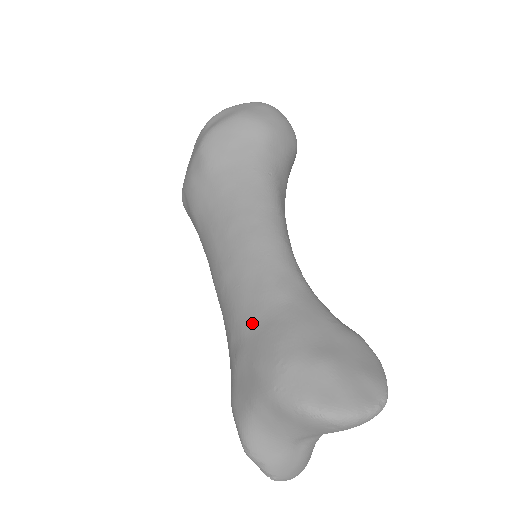
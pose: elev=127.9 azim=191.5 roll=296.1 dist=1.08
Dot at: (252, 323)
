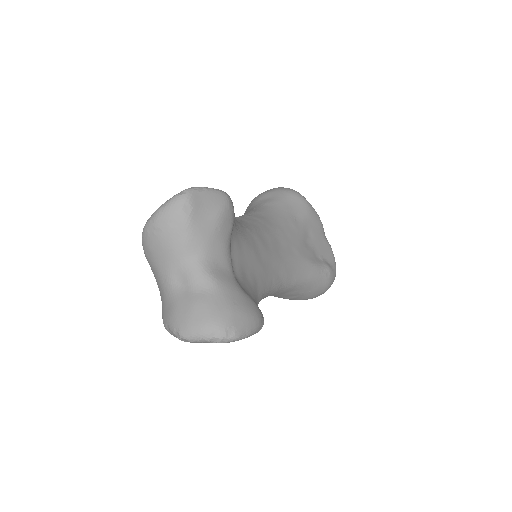
Dot at: occluded
